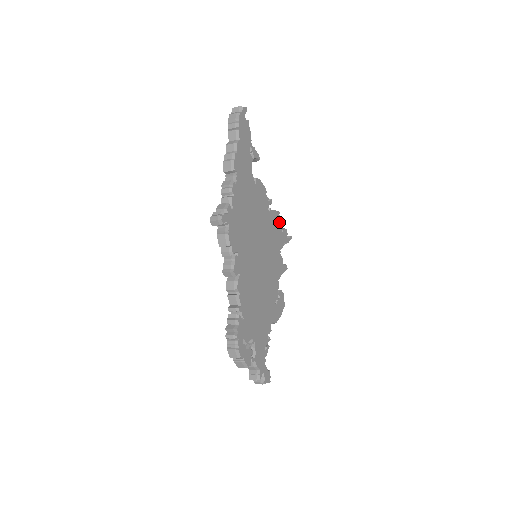
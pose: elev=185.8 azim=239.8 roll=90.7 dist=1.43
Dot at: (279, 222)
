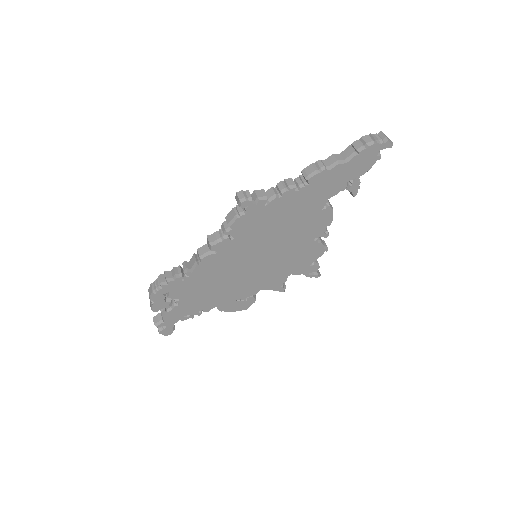
Dot at: (317, 256)
